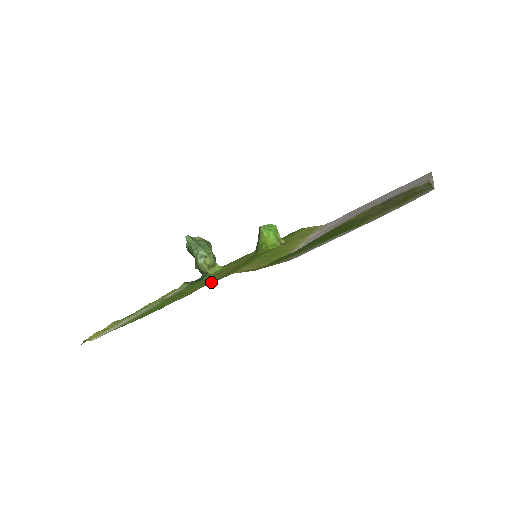
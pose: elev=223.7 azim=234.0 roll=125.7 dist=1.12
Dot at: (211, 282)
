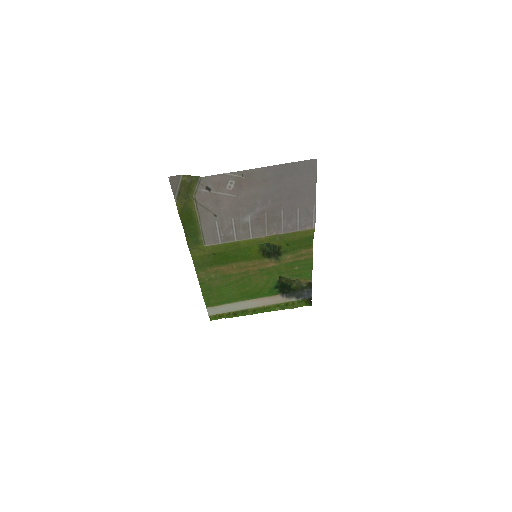
Dot at: (203, 267)
